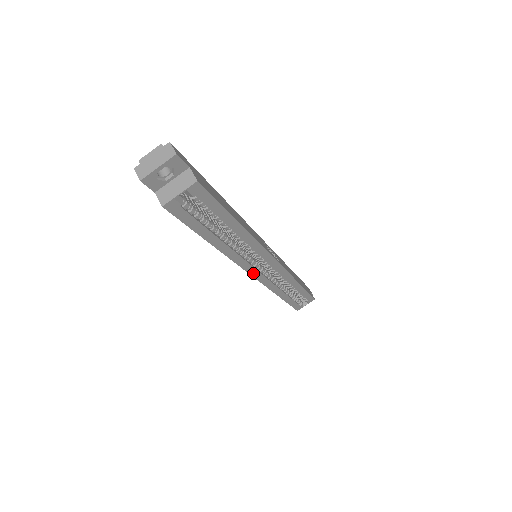
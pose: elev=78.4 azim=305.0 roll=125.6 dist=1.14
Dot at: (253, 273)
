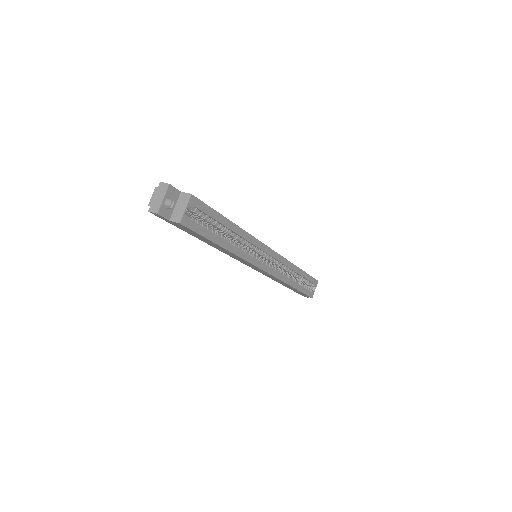
Dot at: (262, 267)
